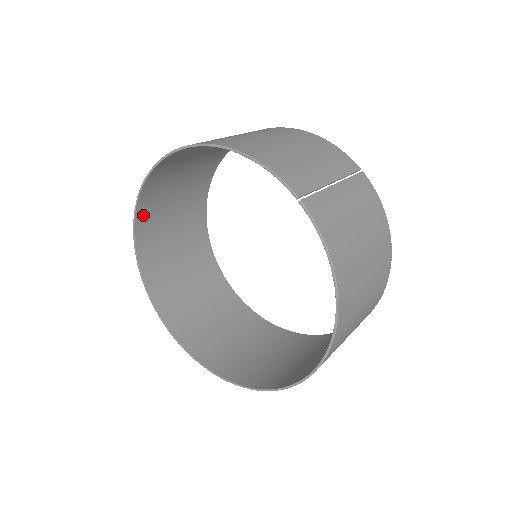
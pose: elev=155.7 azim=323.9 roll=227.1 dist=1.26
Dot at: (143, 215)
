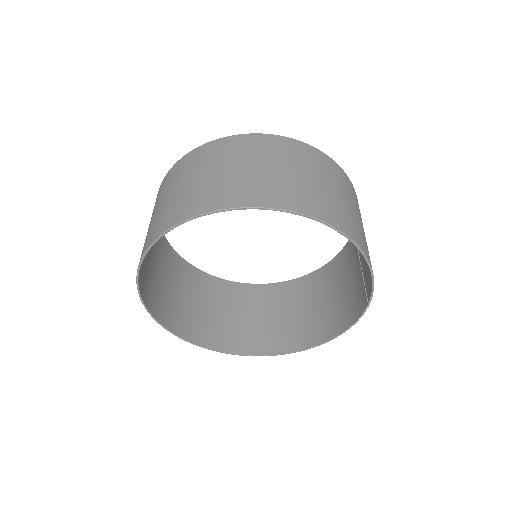
Dot at: (204, 207)
